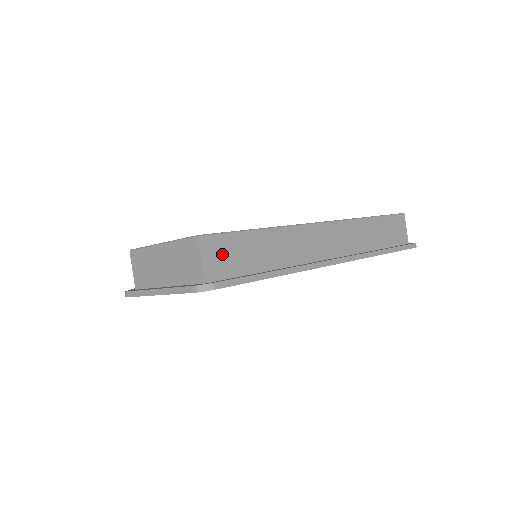
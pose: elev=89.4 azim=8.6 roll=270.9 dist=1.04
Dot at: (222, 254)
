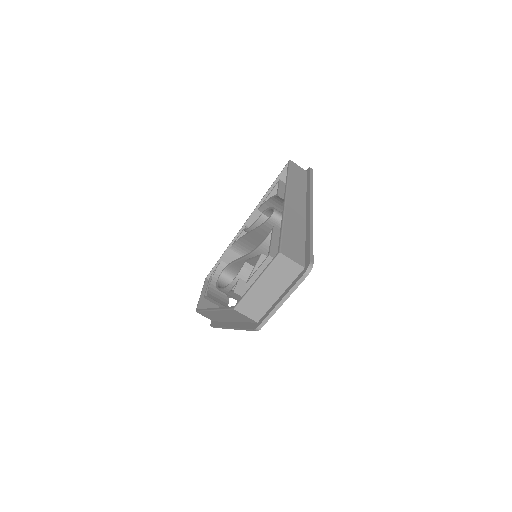
Dot at: (292, 250)
